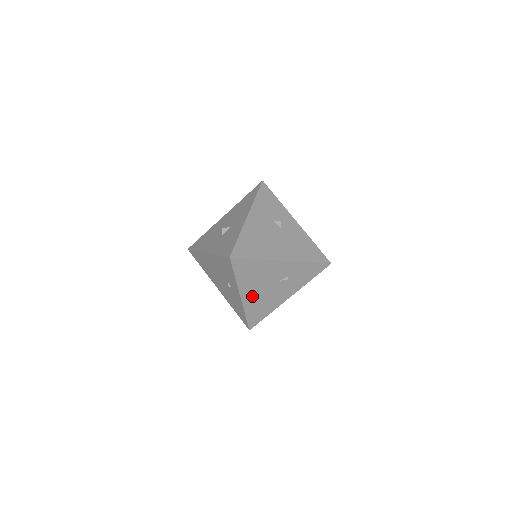
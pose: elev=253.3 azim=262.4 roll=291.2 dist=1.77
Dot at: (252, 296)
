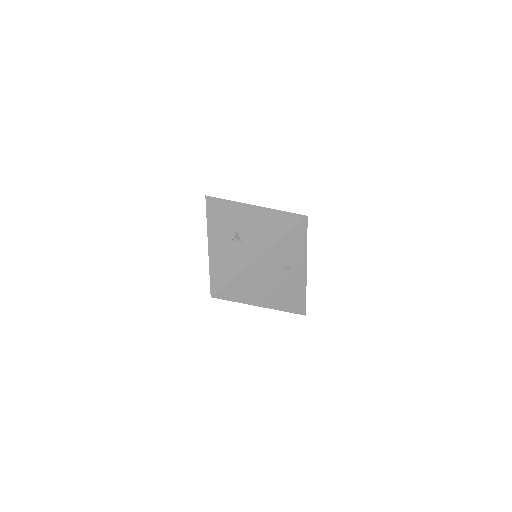
Dot at: occluded
